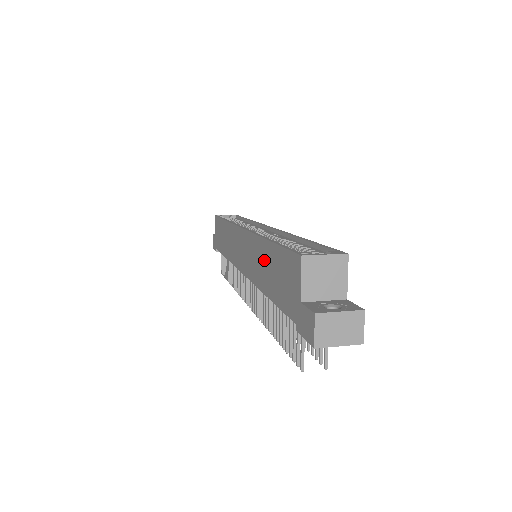
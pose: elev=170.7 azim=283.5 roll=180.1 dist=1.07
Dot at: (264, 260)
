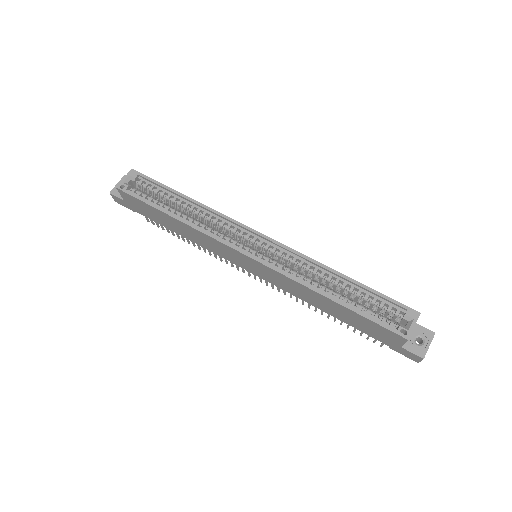
Dot at: (324, 303)
